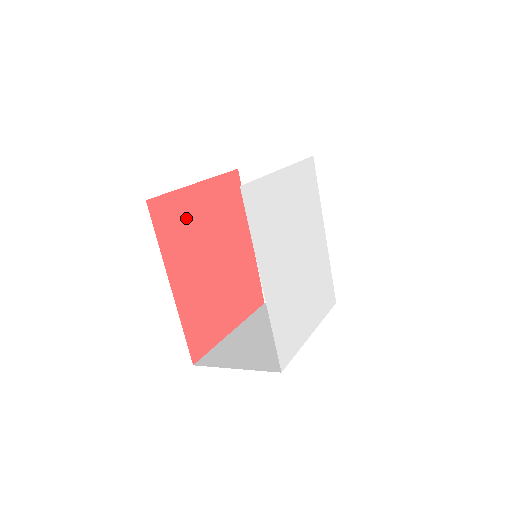
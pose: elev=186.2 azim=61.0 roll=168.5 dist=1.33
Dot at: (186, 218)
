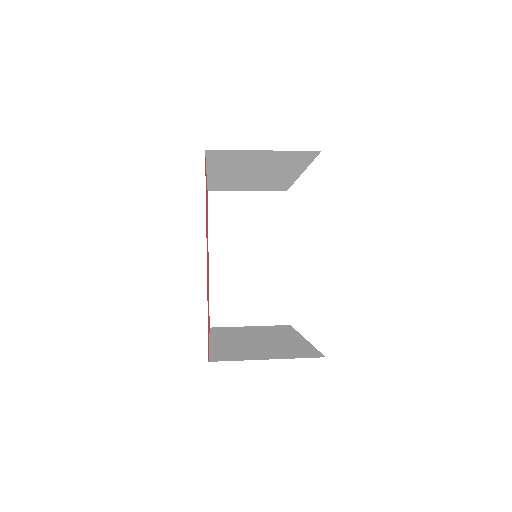
Dot at: occluded
